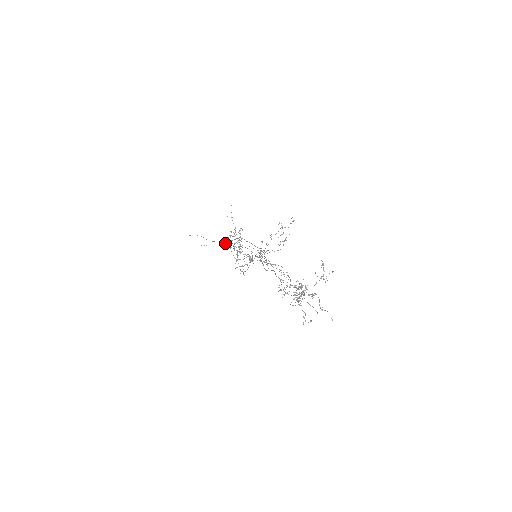
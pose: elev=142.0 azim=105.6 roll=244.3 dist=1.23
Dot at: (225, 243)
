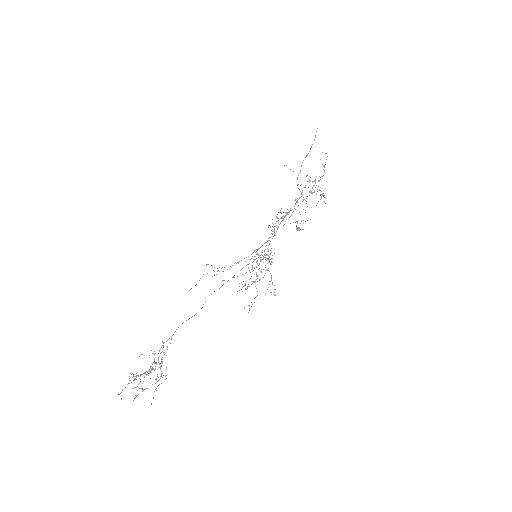
Dot at: occluded
